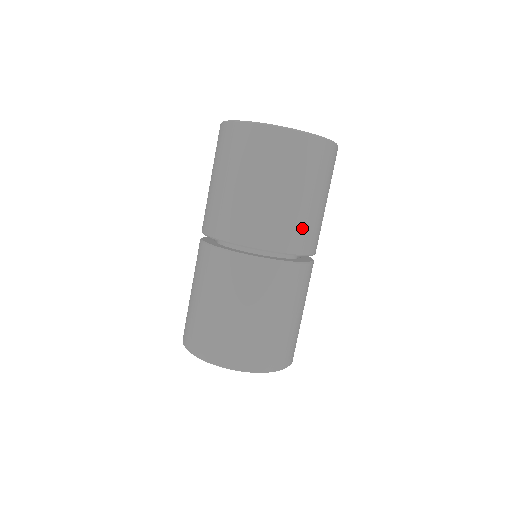
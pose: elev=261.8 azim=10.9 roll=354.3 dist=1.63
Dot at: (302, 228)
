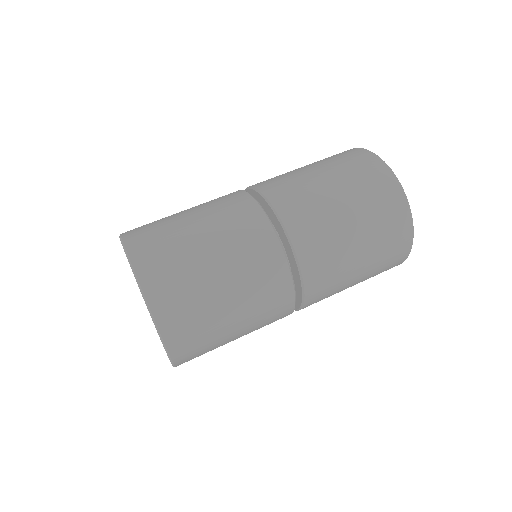
Dot at: (331, 276)
